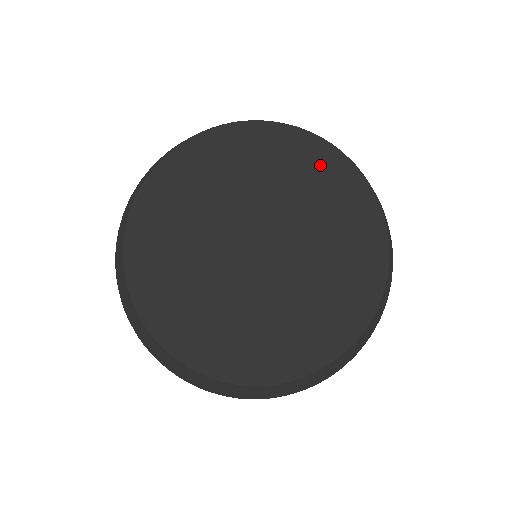
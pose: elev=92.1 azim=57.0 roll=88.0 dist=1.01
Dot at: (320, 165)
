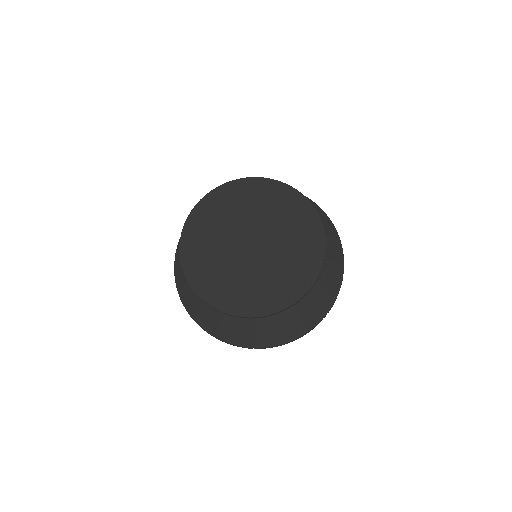
Dot at: (251, 189)
